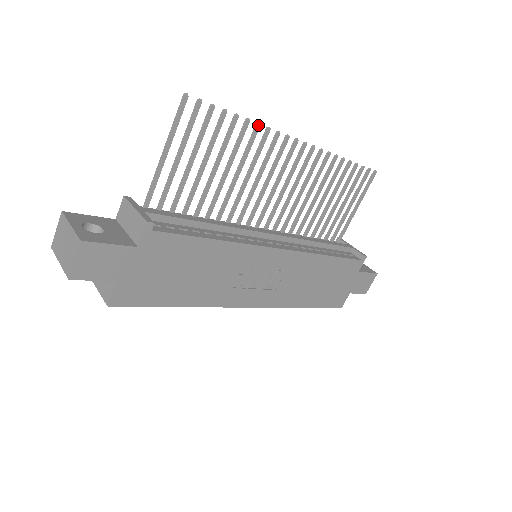
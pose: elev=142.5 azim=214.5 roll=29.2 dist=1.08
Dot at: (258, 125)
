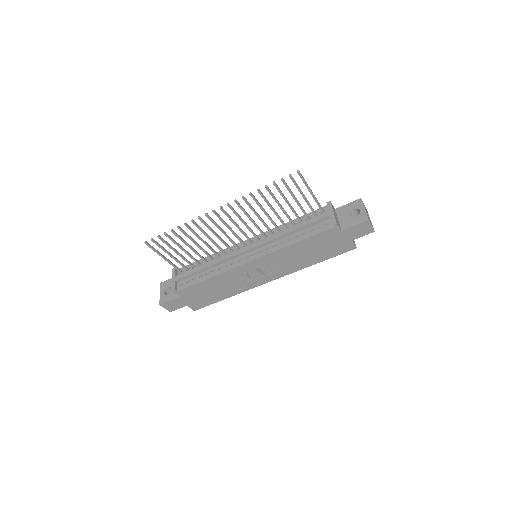
Dot at: (185, 225)
